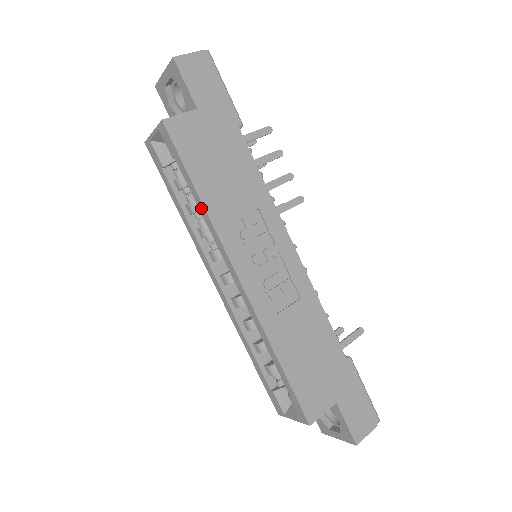
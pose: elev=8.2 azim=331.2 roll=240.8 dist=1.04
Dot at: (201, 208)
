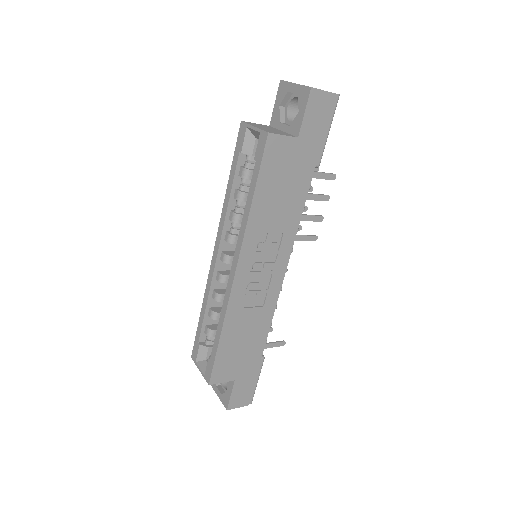
Dot at: (247, 210)
